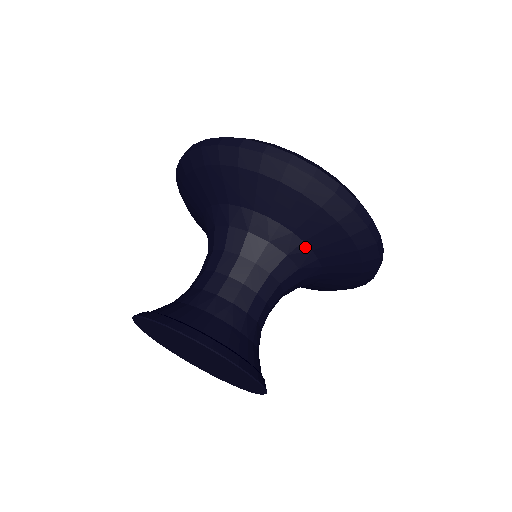
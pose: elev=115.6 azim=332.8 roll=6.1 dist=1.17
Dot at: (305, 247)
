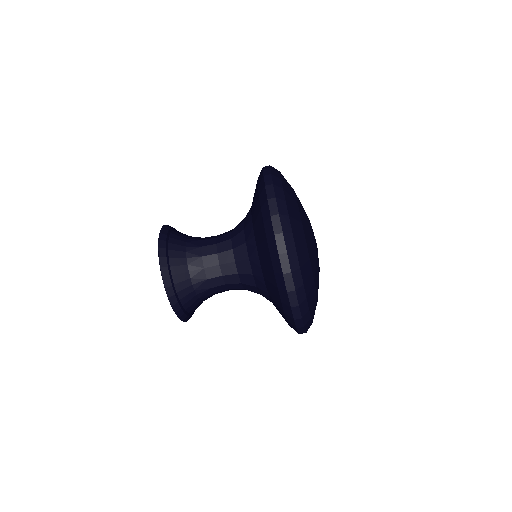
Dot at: (267, 295)
